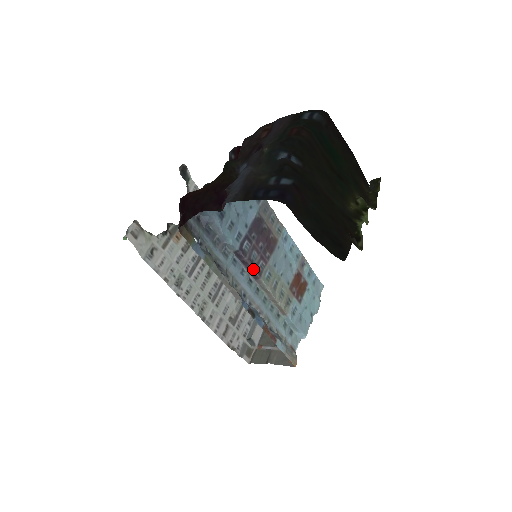
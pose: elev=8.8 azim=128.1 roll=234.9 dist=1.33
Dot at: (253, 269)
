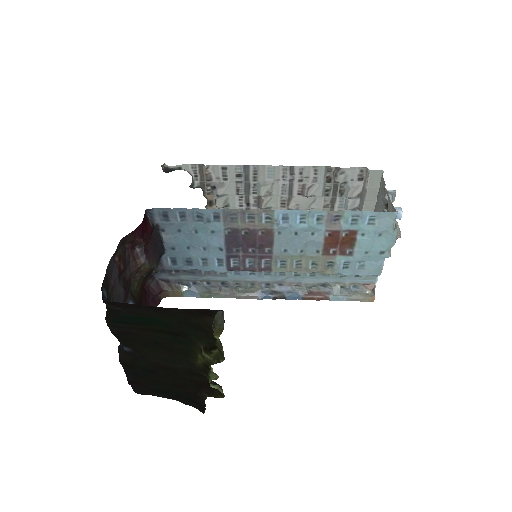
Dot at: (257, 271)
